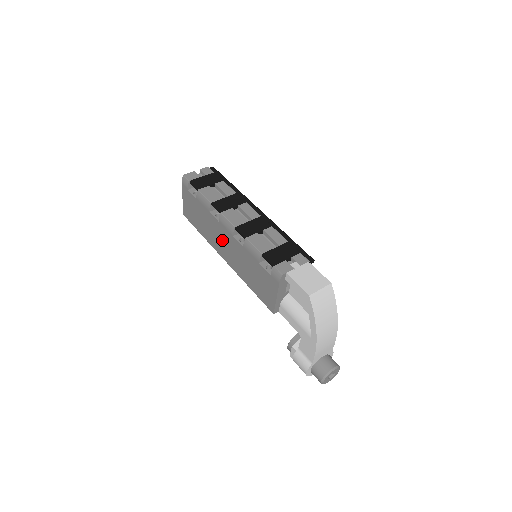
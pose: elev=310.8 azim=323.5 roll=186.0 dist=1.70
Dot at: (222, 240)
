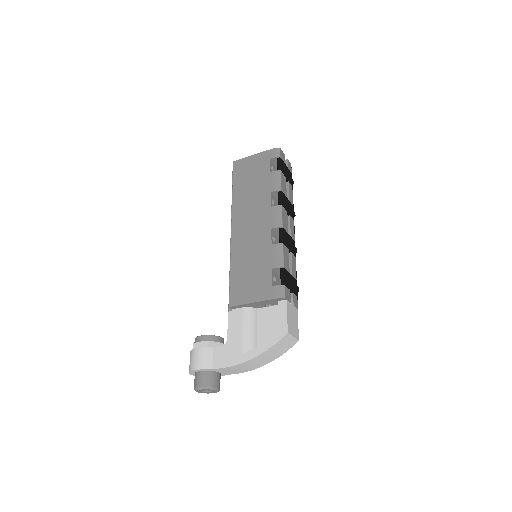
Dot at: (253, 218)
